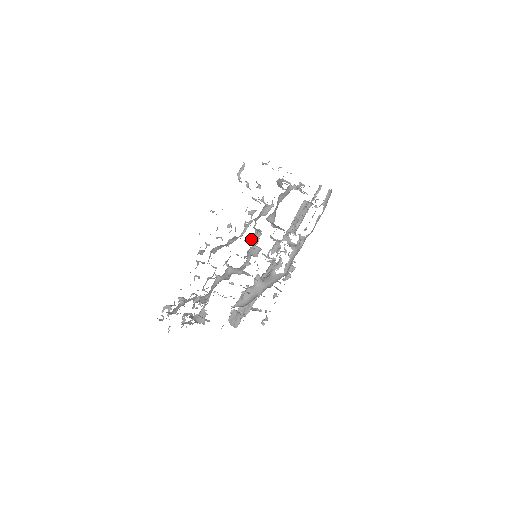
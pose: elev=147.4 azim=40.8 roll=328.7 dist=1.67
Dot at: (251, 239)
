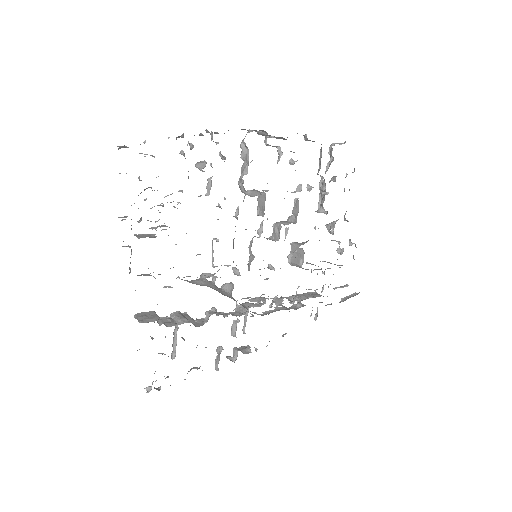
Dot at: occluded
